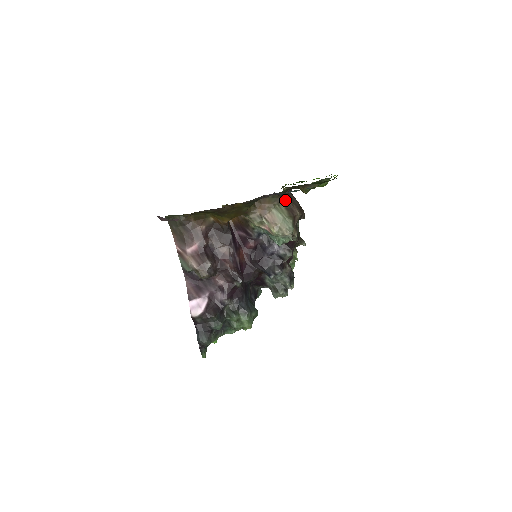
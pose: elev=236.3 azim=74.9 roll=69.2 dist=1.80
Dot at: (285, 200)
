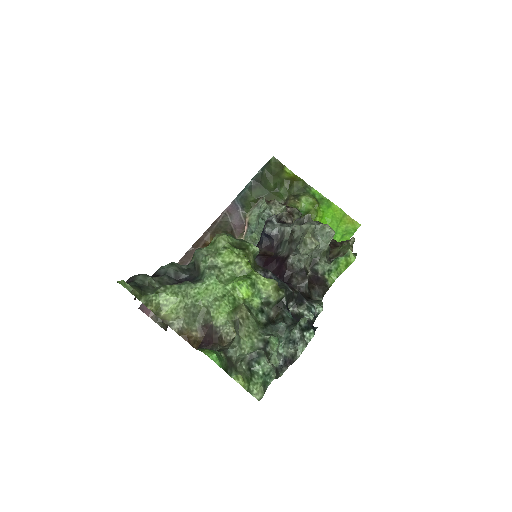
Dot at: occluded
